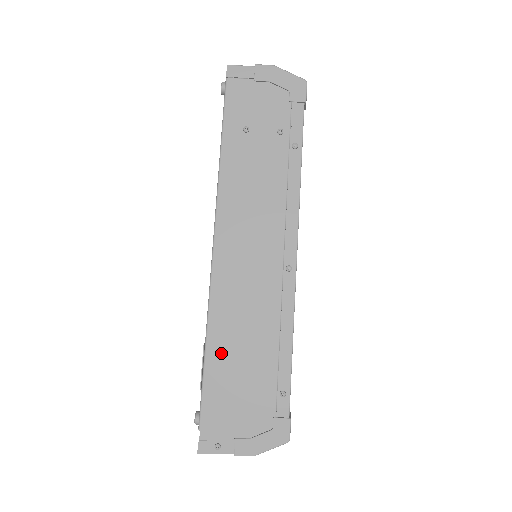
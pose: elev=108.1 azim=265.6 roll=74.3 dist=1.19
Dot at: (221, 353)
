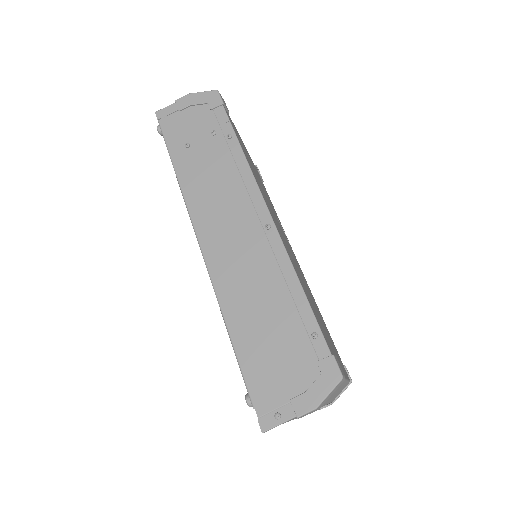
Dot at: (243, 326)
